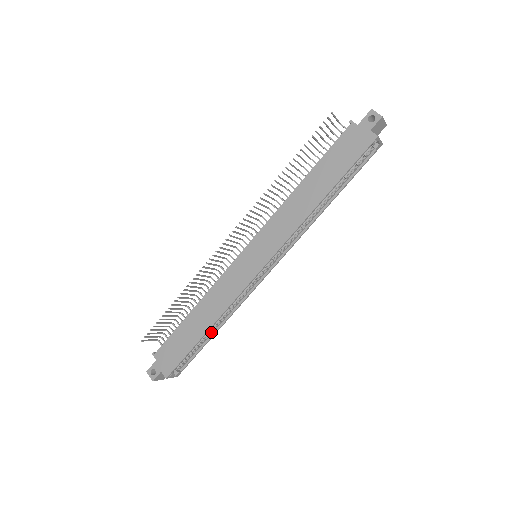
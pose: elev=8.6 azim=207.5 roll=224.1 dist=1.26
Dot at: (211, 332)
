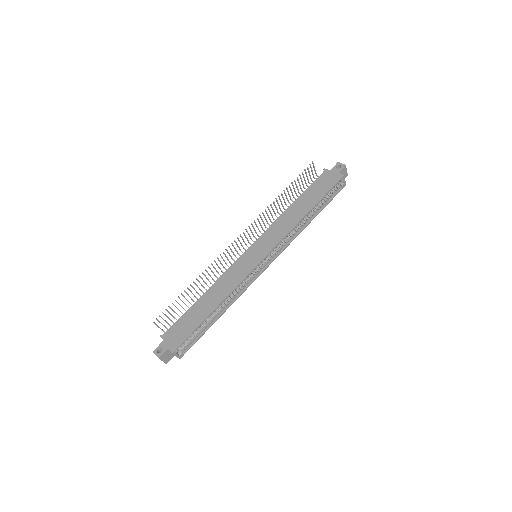
Dot at: (215, 316)
